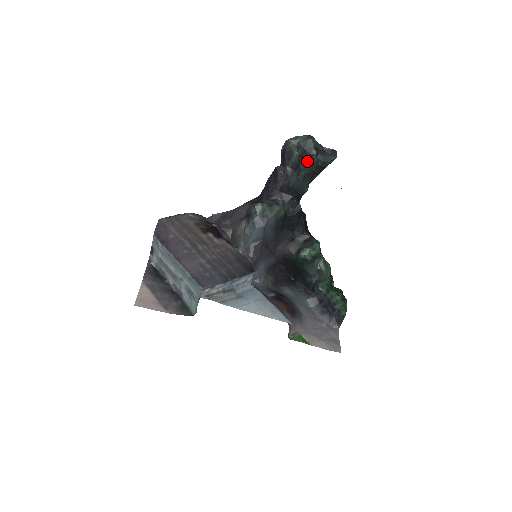
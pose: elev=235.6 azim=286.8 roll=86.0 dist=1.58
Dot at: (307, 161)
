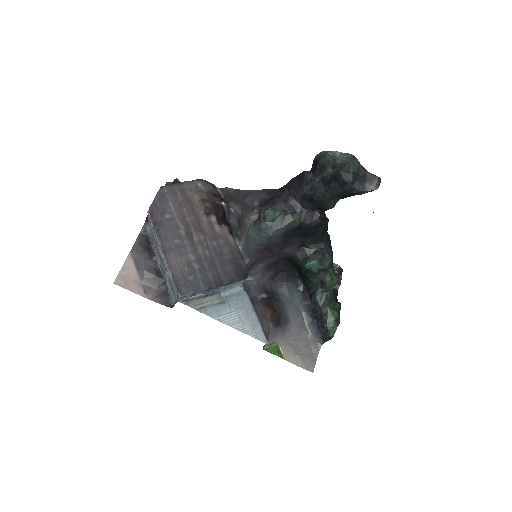
Dot at: (340, 184)
